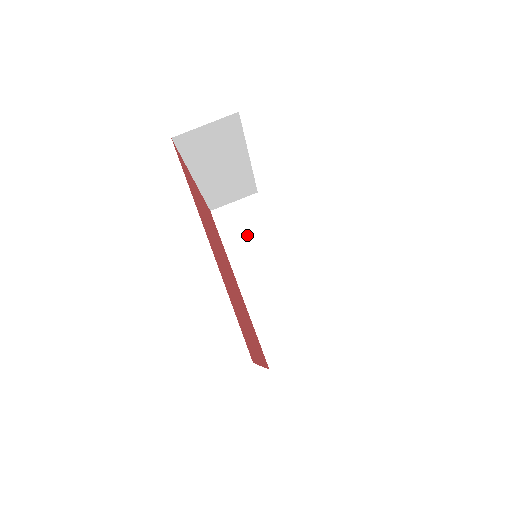
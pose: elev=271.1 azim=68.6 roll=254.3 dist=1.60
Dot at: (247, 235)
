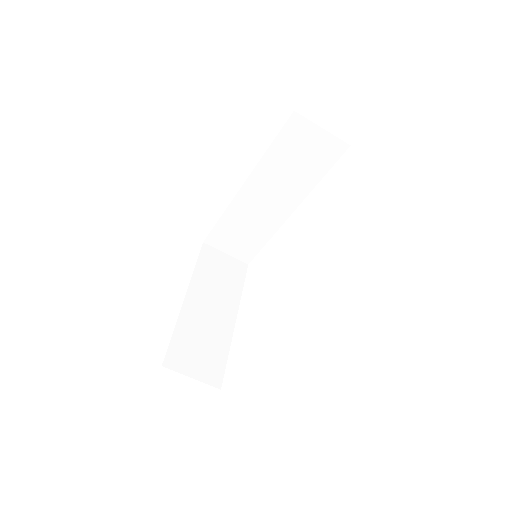
Dot at: (295, 164)
